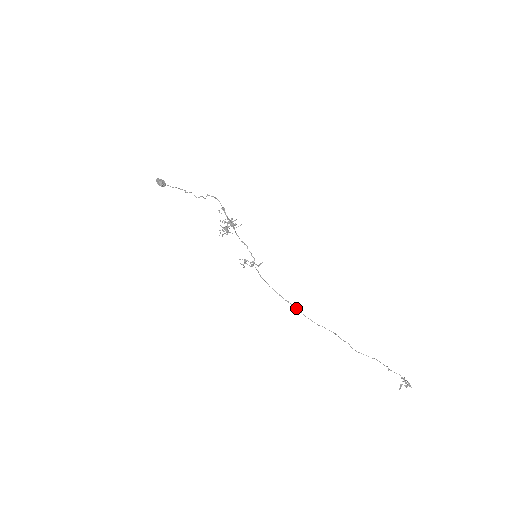
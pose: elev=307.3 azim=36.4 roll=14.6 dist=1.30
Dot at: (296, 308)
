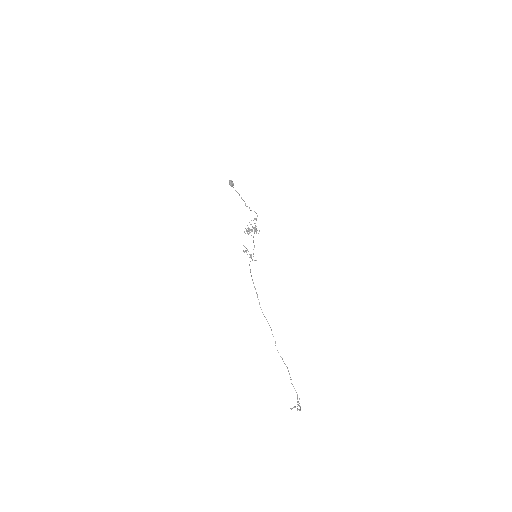
Dot at: (257, 296)
